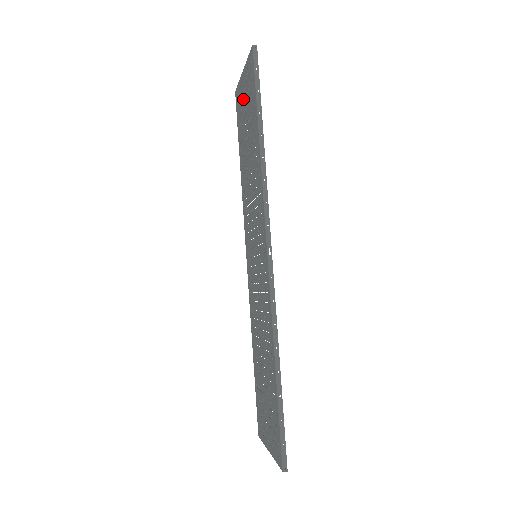
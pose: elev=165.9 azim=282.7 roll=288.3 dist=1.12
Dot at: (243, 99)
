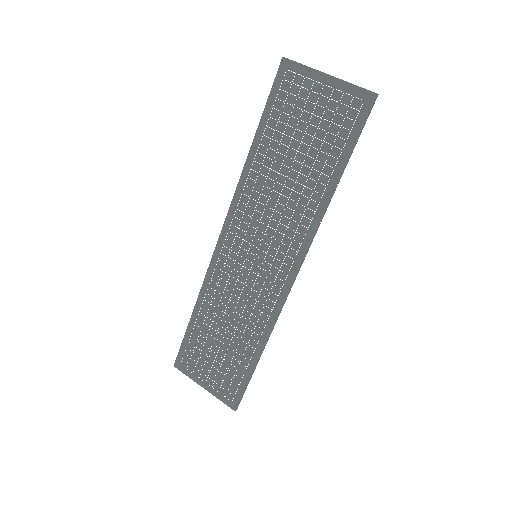
Dot at: (310, 102)
